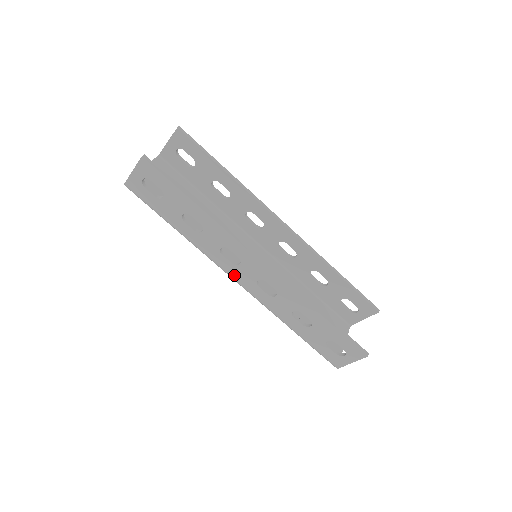
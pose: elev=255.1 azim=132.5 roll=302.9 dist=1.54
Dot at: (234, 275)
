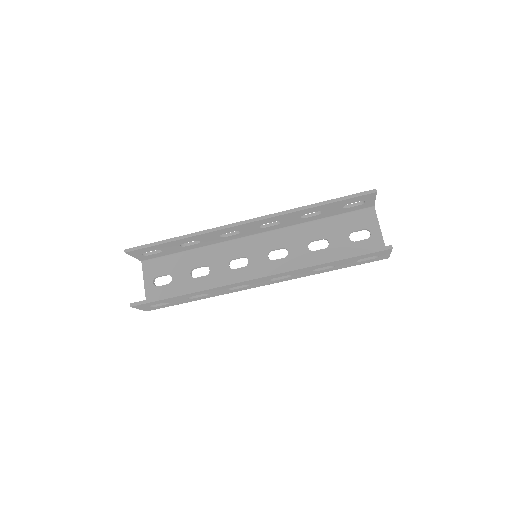
Dot at: occluded
